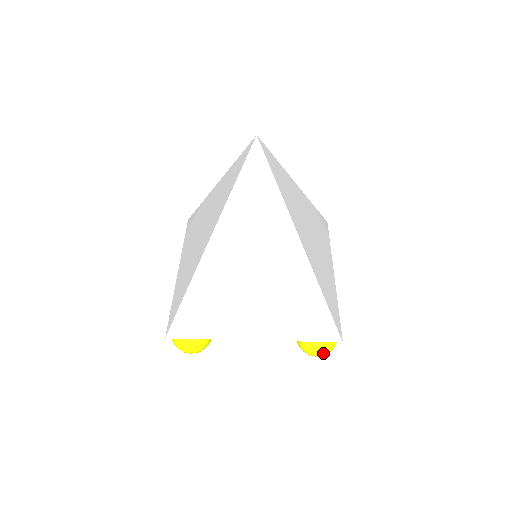
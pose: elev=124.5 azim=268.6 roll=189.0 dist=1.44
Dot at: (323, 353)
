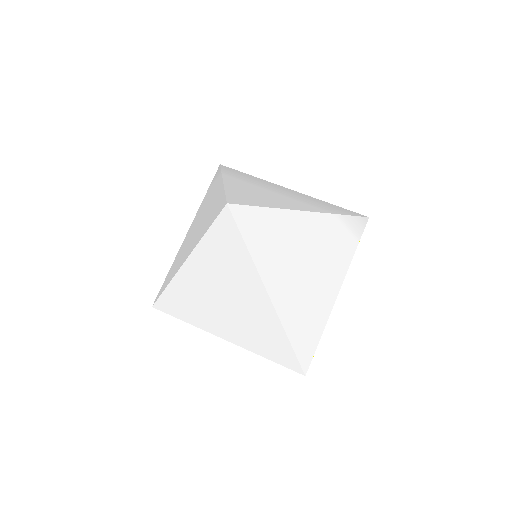
Dot at: occluded
